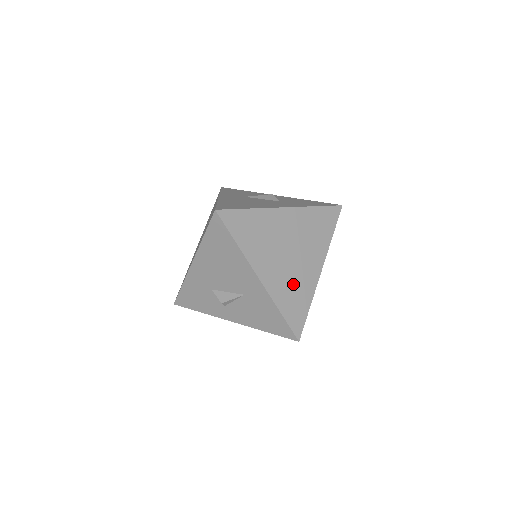
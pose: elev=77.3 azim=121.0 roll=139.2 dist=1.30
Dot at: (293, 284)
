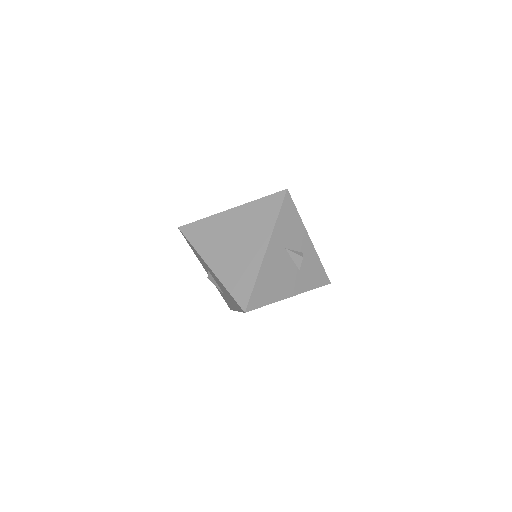
Dot at: occluded
